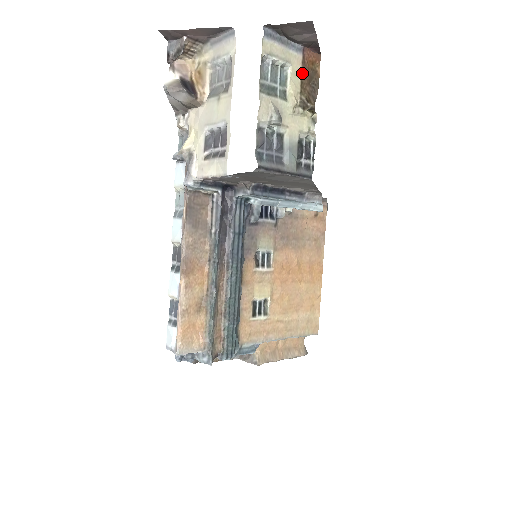
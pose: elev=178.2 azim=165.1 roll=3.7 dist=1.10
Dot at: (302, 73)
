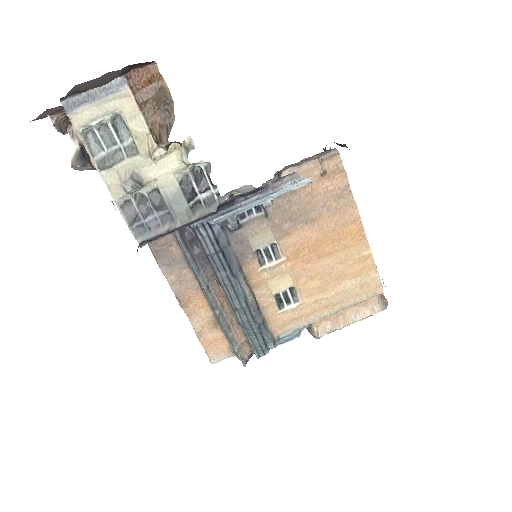
Dot at: (141, 107)
